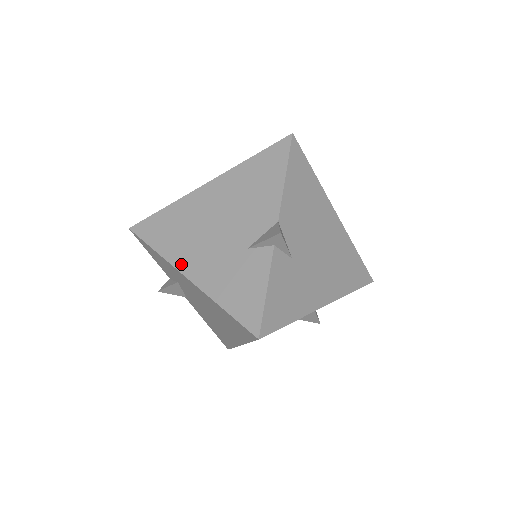
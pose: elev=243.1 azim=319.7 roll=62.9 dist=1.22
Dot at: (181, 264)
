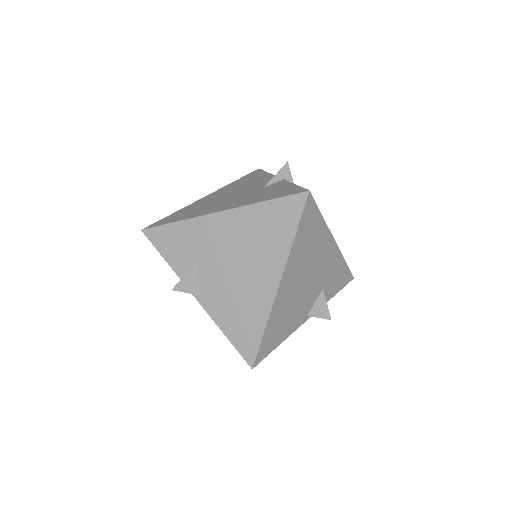
Dot at: (209, 212)
